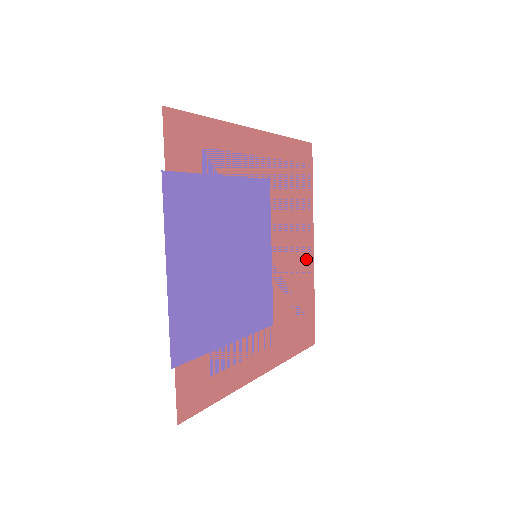
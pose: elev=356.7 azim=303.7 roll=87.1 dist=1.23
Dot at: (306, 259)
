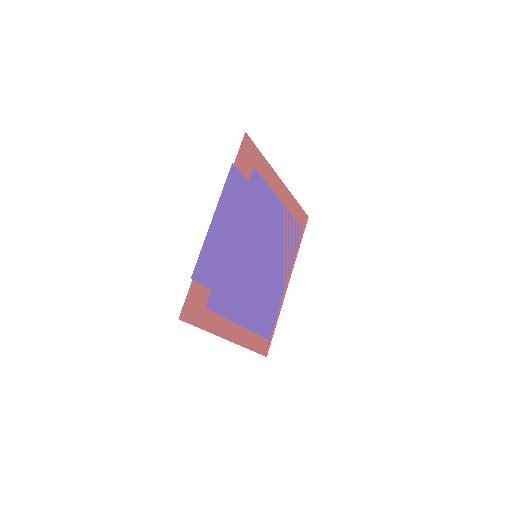
Dot at: (281, 288)
